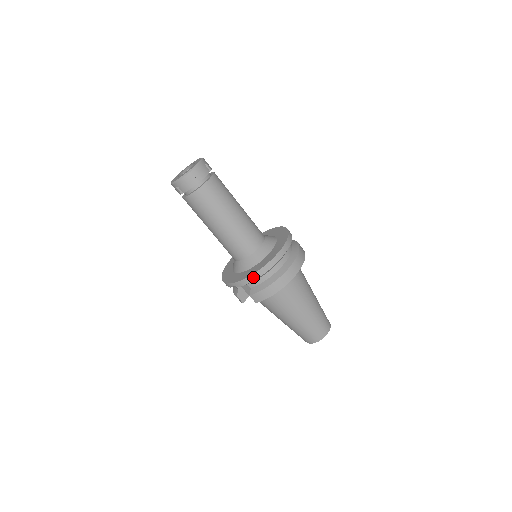
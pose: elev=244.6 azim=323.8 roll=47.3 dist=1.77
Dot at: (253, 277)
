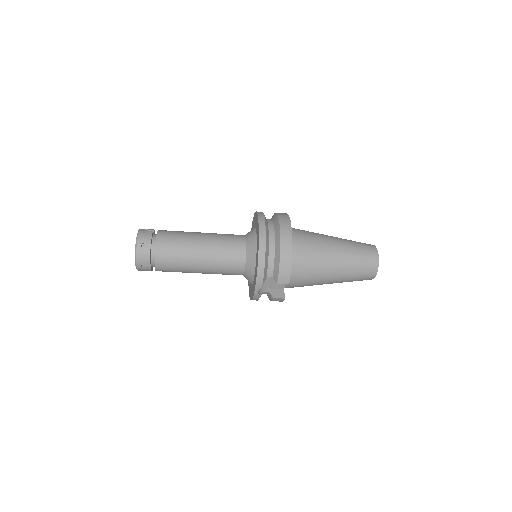
Dot at: (261, 265)
